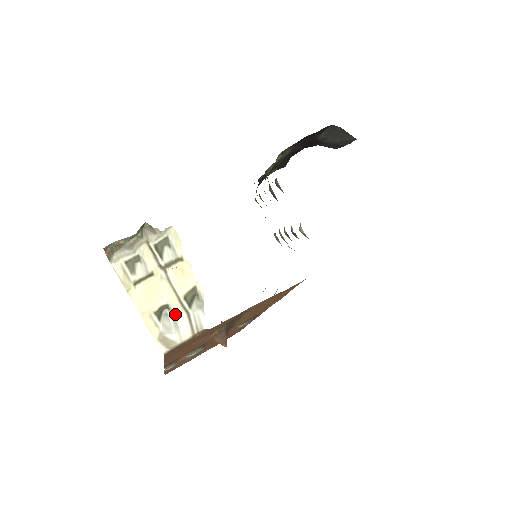
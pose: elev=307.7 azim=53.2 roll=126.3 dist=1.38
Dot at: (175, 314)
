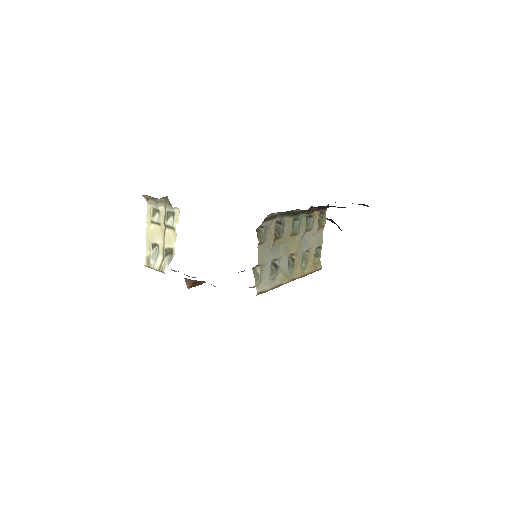
Dot at: (159, 253)
